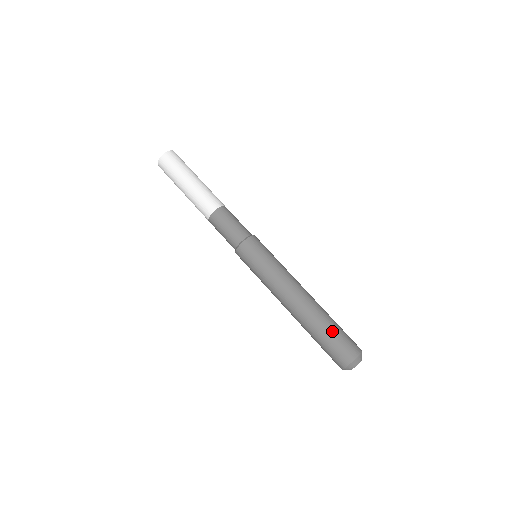
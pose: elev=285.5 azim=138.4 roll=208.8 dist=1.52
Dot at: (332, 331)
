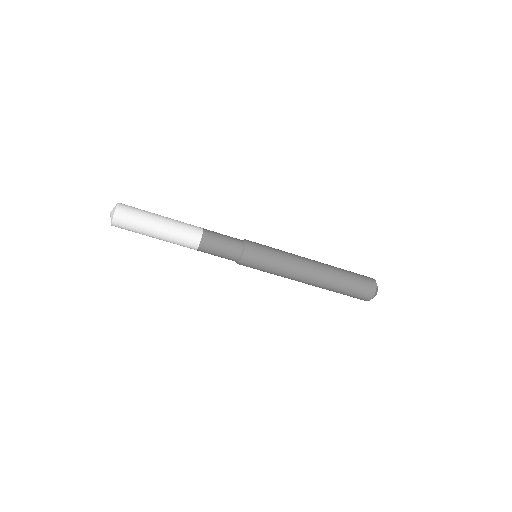
Dot at: (350, 283)
